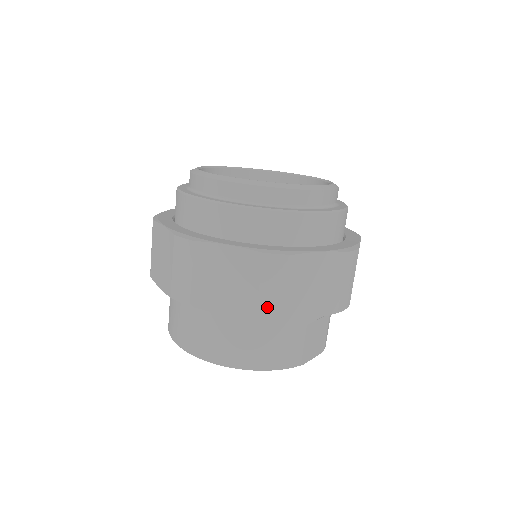
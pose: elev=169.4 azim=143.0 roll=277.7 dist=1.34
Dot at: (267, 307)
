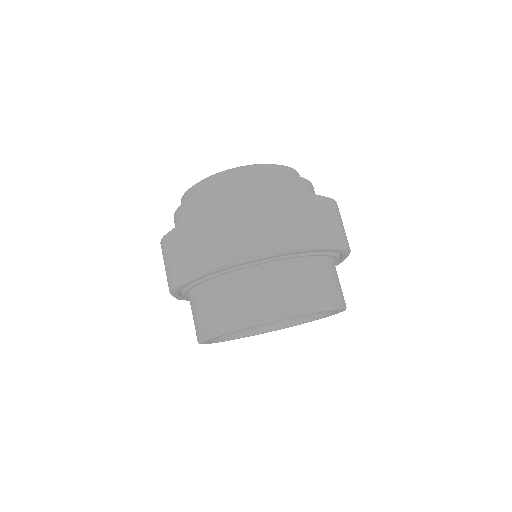
Dot at: (214, 256)
